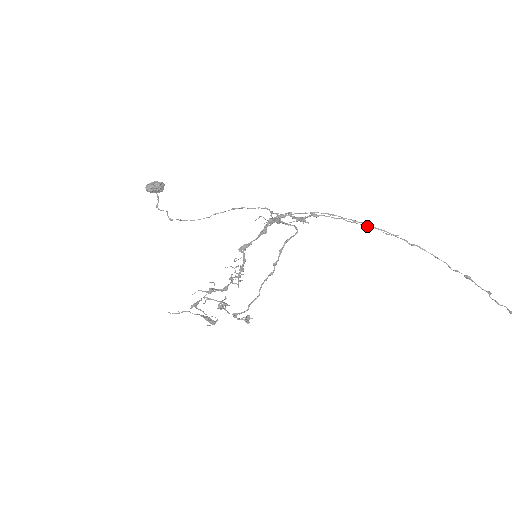
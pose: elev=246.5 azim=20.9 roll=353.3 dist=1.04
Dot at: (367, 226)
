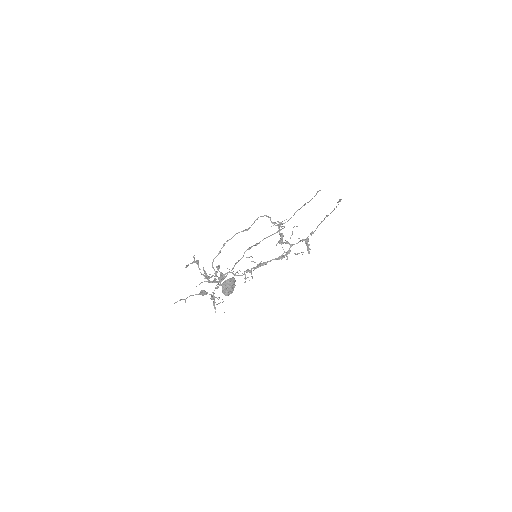
Dot at: (327, 216)
